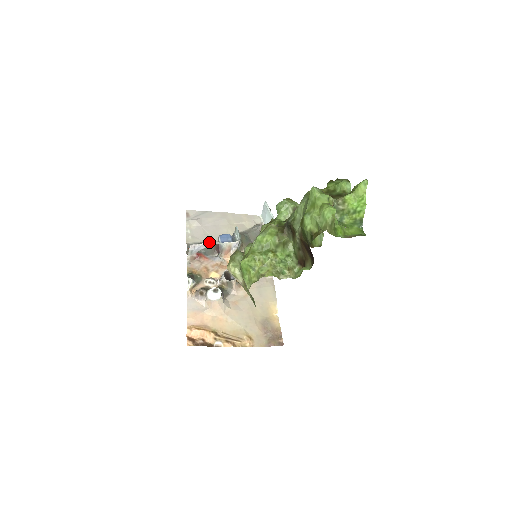
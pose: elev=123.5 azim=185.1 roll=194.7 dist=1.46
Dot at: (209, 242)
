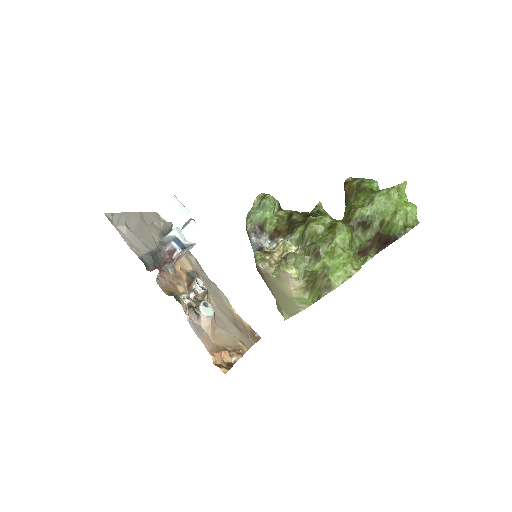
Dot at: (151, 251)
